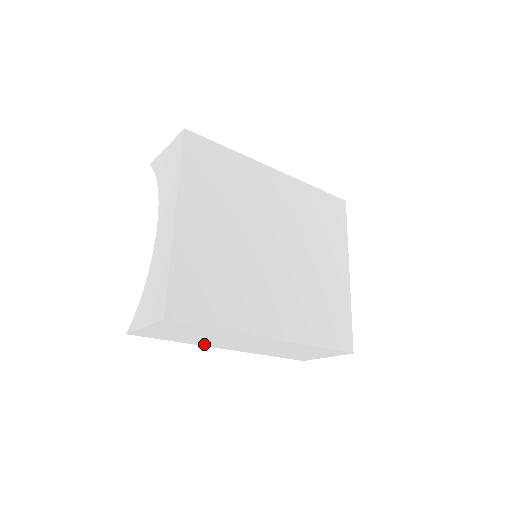
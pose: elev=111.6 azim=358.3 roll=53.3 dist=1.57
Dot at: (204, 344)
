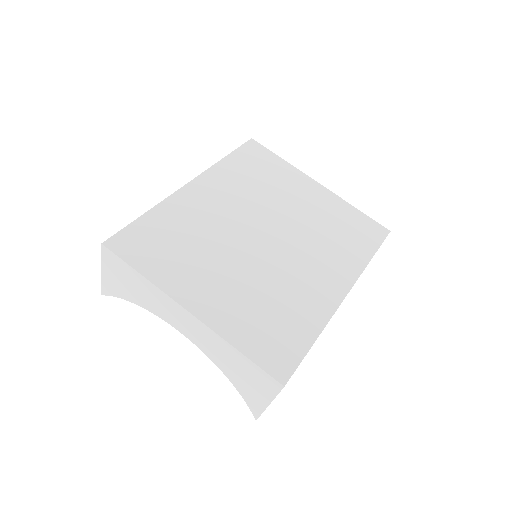
Dot at: occluded
